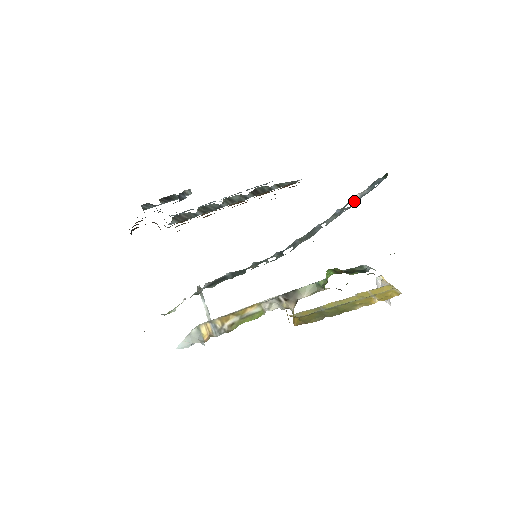
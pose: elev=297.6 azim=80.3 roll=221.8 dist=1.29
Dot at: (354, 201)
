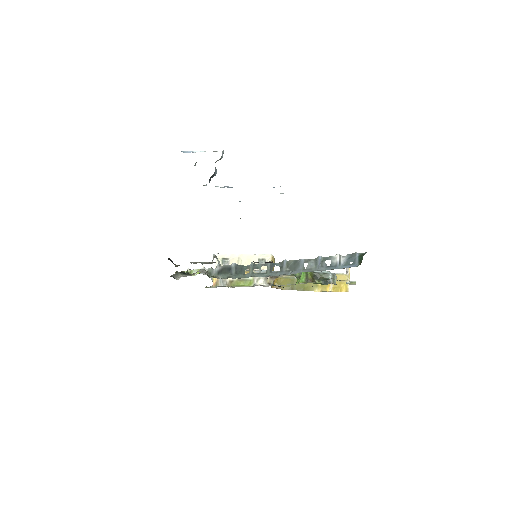
Dot at: (332, 262)
